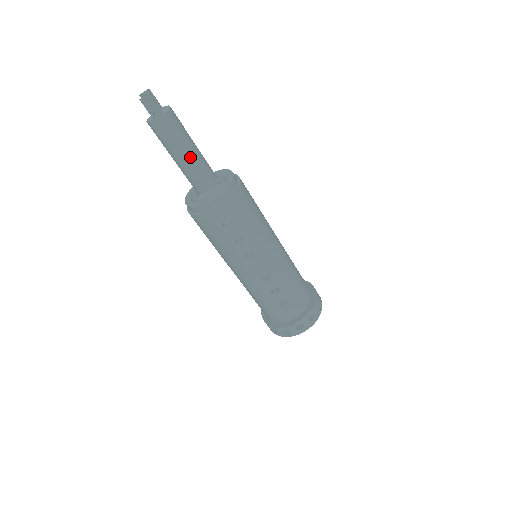
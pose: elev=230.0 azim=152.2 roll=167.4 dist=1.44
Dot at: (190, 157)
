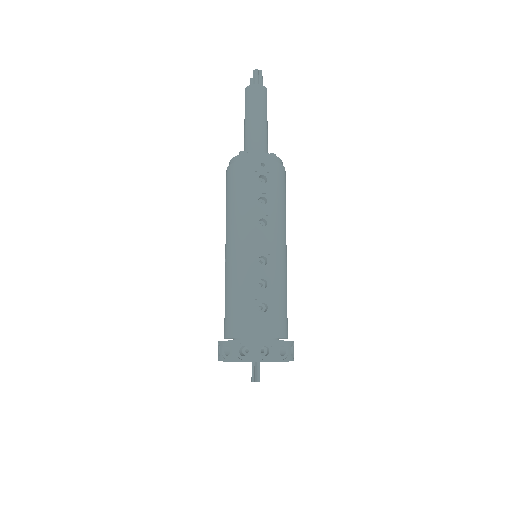
Dot at: (262, 123)
